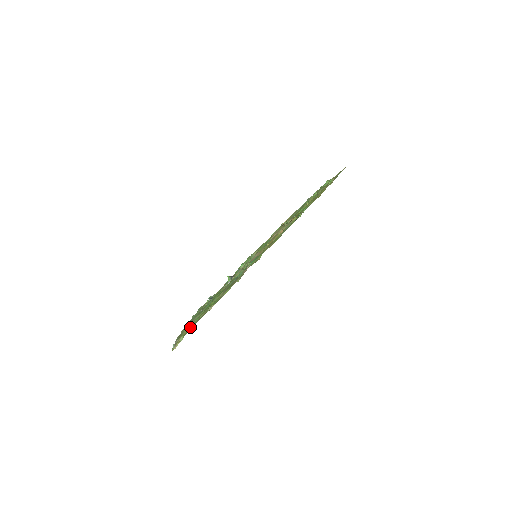
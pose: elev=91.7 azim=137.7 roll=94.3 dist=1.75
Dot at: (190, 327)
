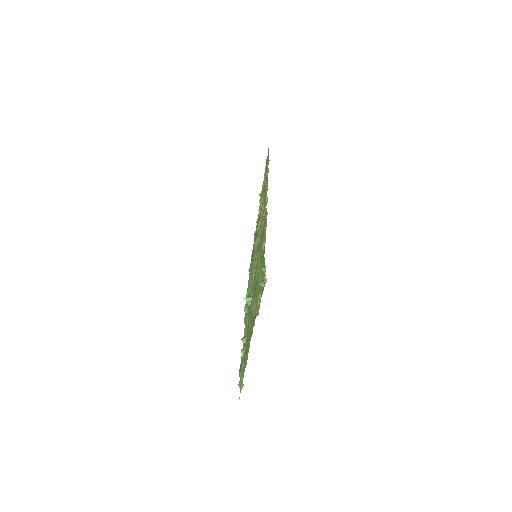
Dot at: occluded
